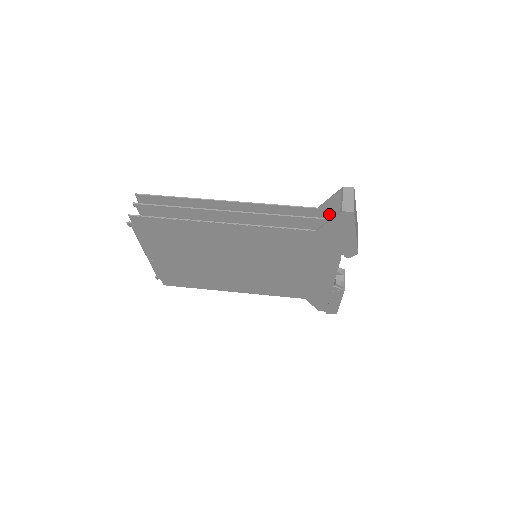
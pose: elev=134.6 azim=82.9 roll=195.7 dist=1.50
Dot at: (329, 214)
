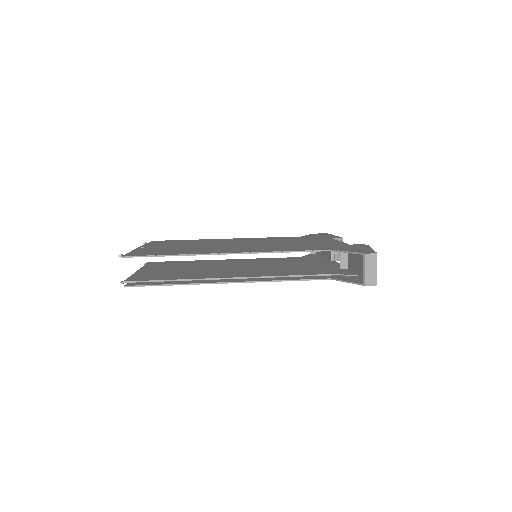
Dot at: occluded
